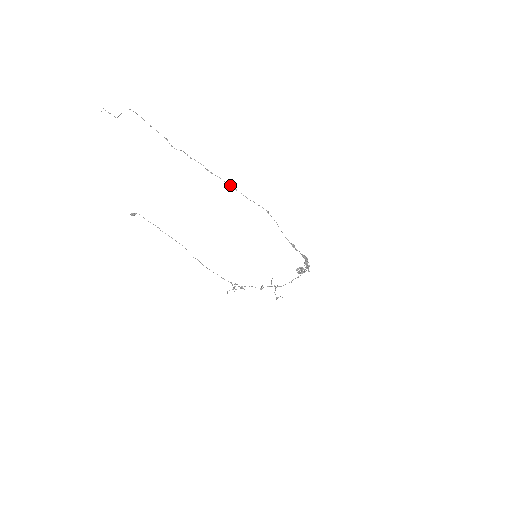
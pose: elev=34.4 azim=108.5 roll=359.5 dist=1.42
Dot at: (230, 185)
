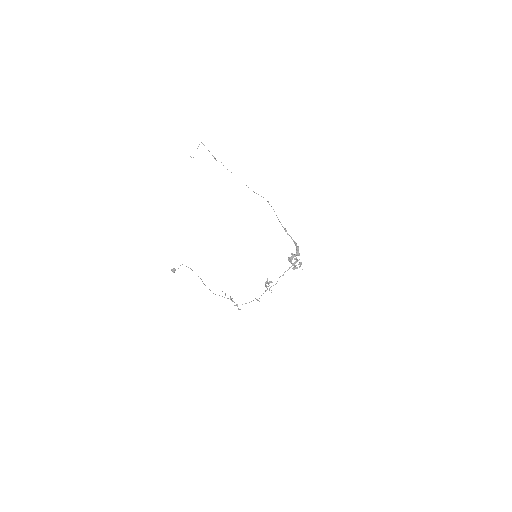
Dot at: occluded
